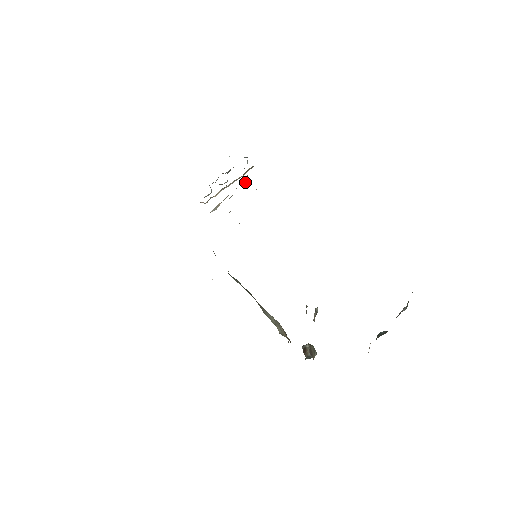
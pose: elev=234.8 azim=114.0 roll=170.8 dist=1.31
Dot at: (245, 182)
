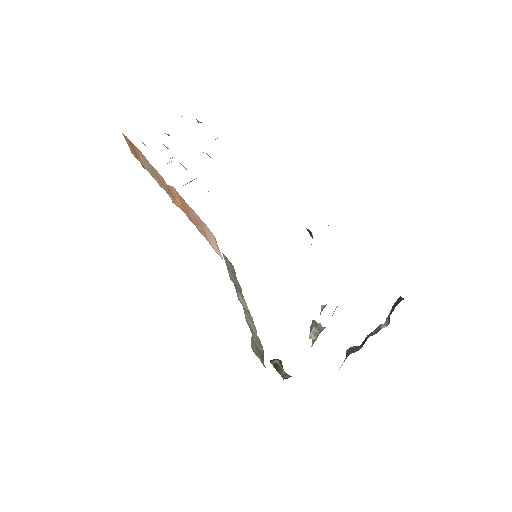
Dot at: occluded
